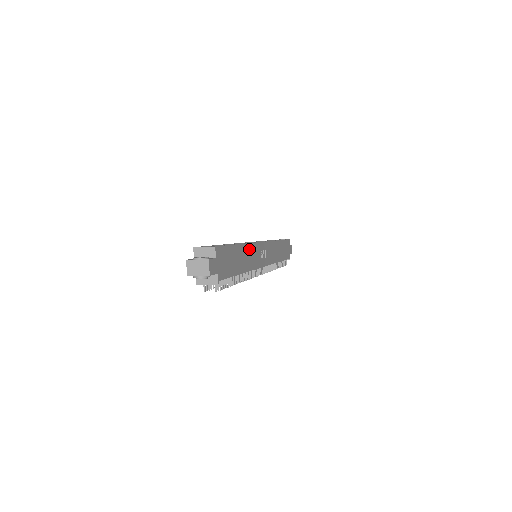
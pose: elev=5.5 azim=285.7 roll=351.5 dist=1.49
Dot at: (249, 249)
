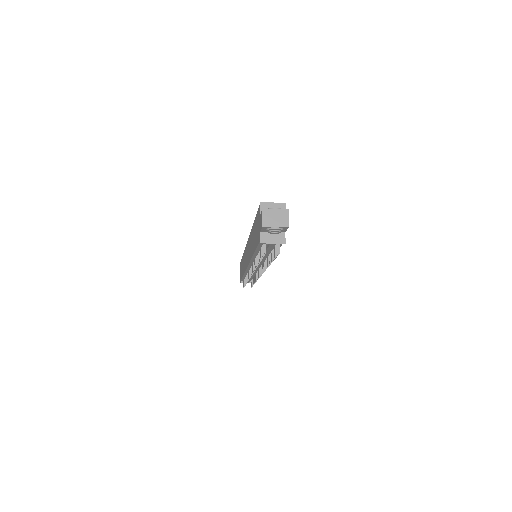
Dot at: occluded
